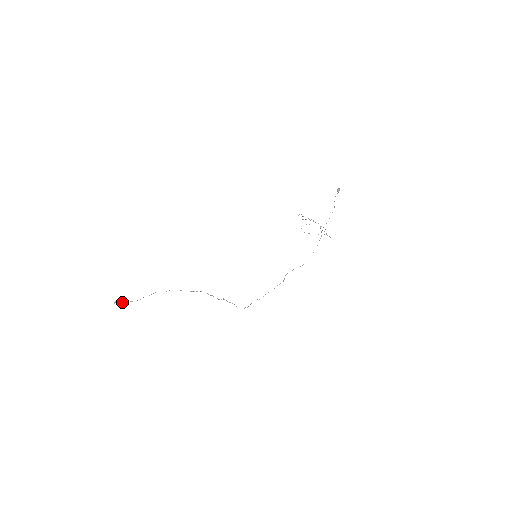
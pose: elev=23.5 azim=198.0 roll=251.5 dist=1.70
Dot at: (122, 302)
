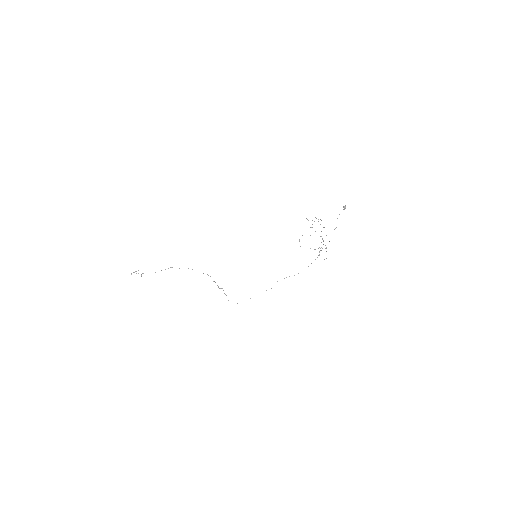
Dot at: occluded
